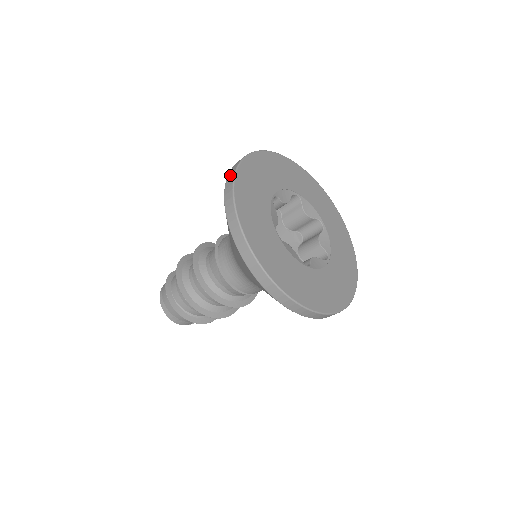
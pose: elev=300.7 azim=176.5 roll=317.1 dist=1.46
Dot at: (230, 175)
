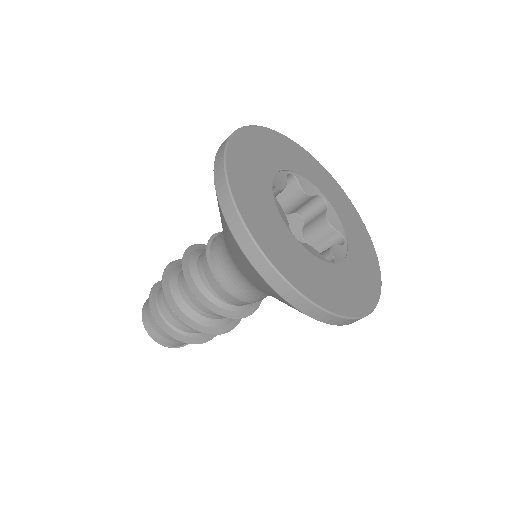
Dot at: occluded
